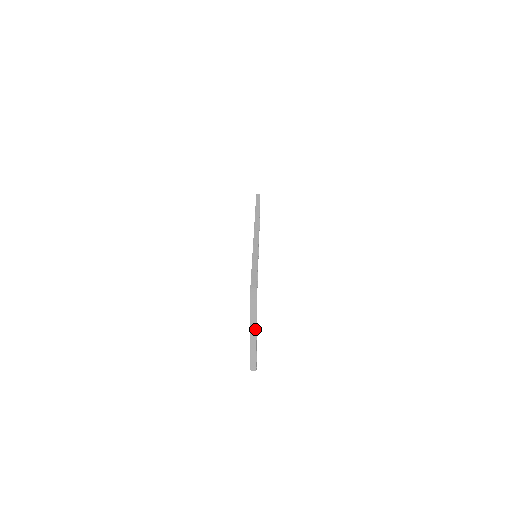
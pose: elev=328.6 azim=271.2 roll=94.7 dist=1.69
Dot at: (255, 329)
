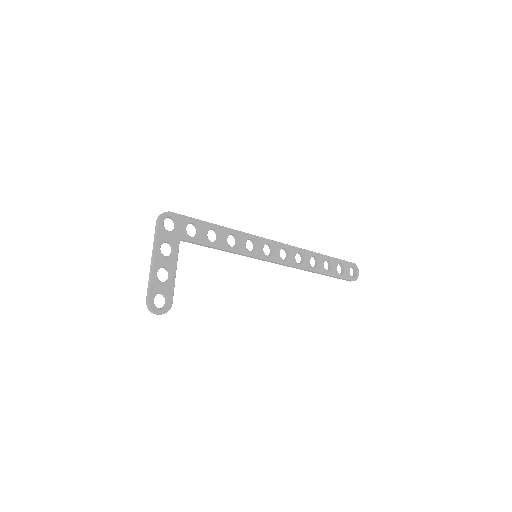
Dot at: (155, 250)
